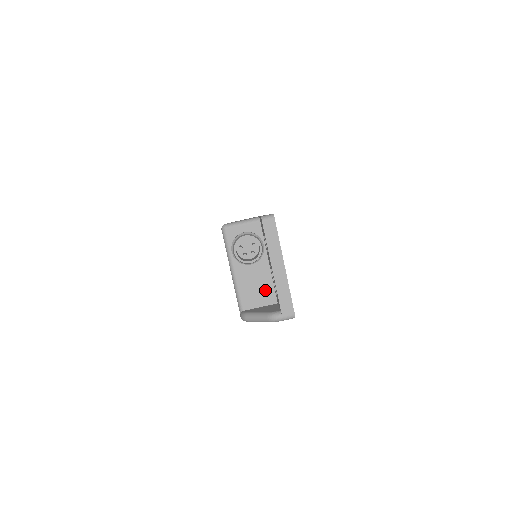
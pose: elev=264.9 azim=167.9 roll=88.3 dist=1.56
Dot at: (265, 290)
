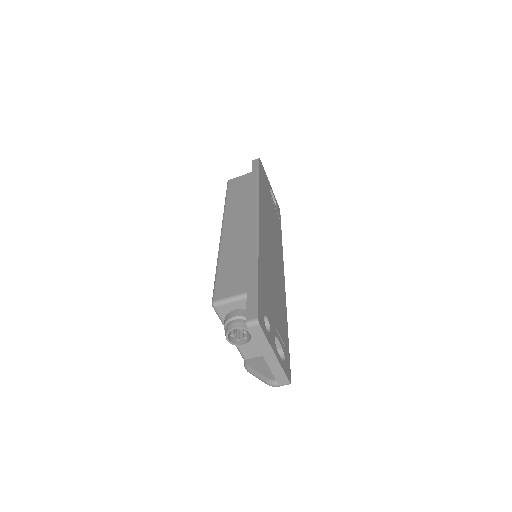
Dot at: occluded
